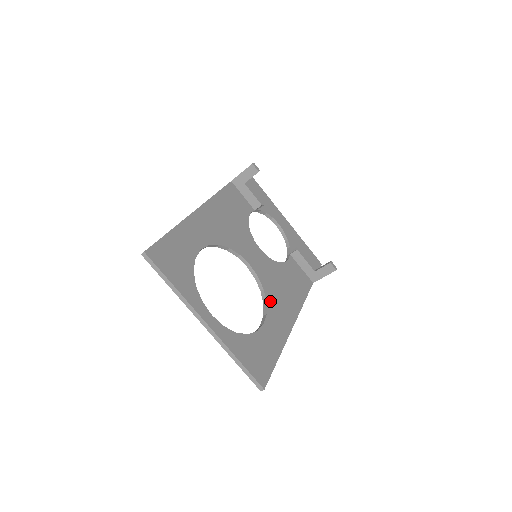
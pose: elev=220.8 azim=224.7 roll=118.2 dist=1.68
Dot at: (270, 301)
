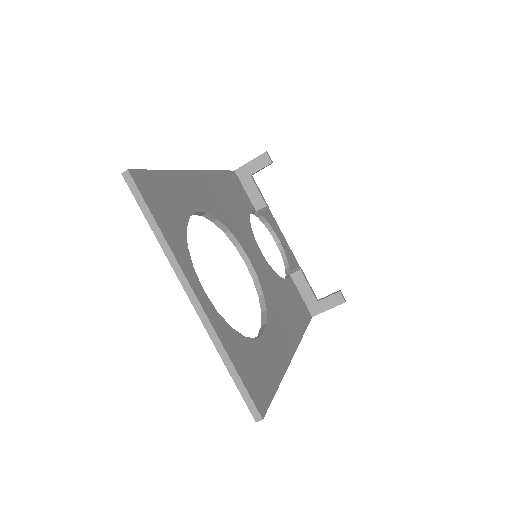
Dot at: (270, 311)
